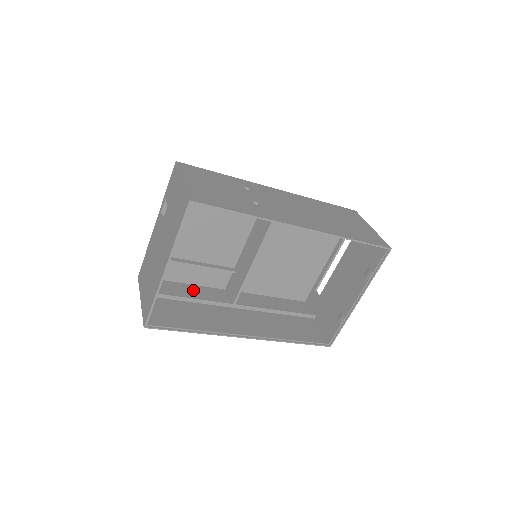
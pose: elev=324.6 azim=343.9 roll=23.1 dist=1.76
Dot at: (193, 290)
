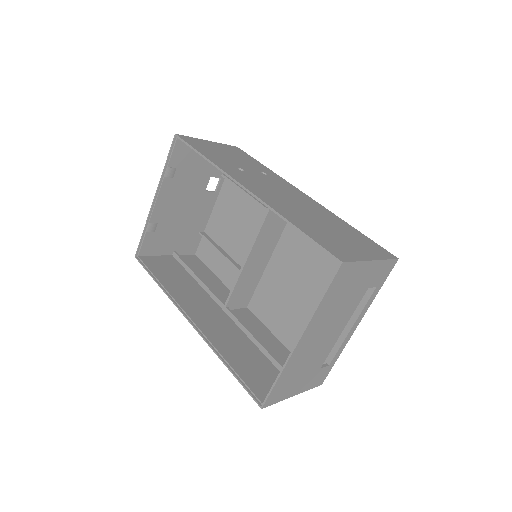
Dot at: (216, 283)
